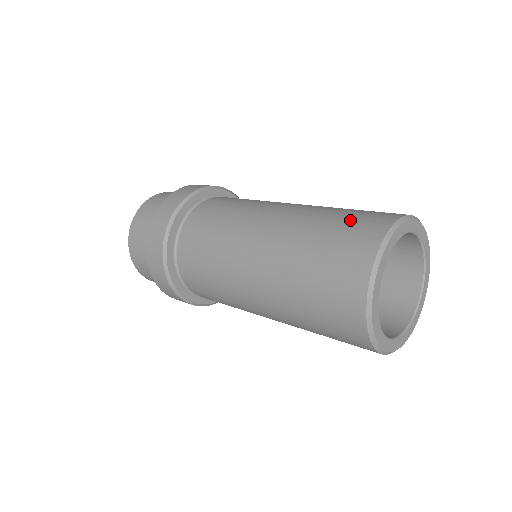
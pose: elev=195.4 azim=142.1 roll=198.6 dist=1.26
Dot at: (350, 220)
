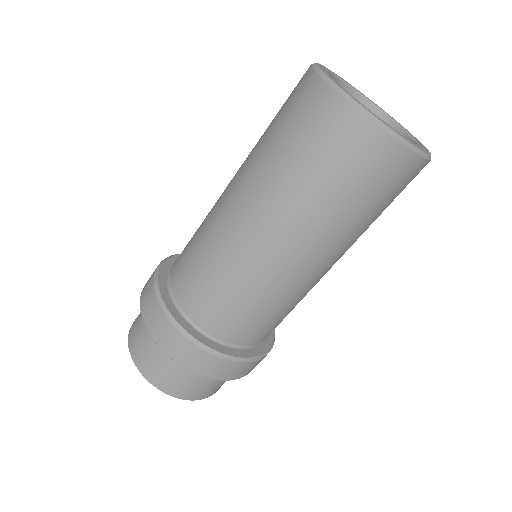
Dot at: occluded
